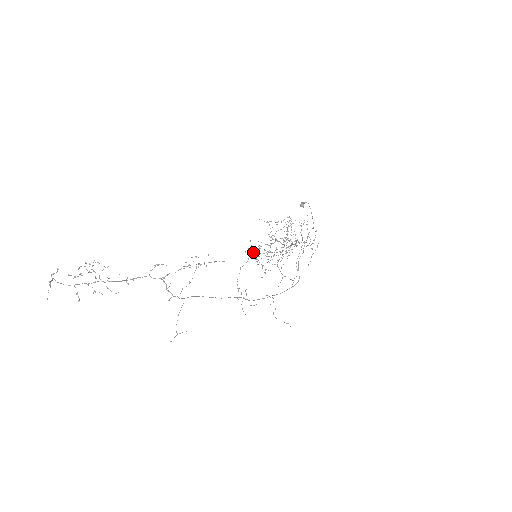
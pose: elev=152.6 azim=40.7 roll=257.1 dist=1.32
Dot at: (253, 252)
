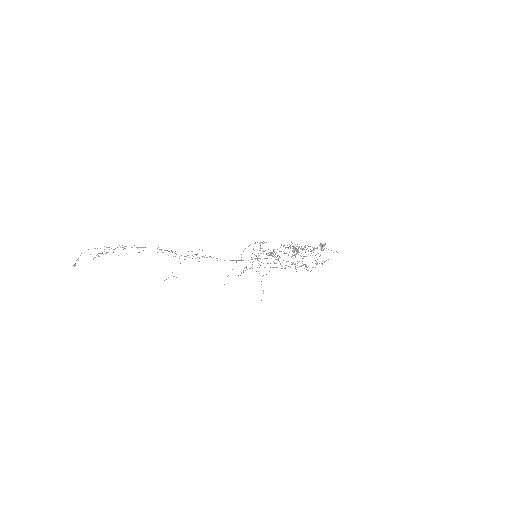
Dot at: occluded
